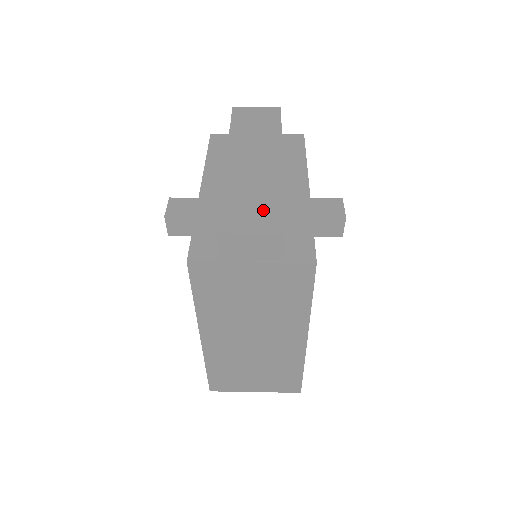
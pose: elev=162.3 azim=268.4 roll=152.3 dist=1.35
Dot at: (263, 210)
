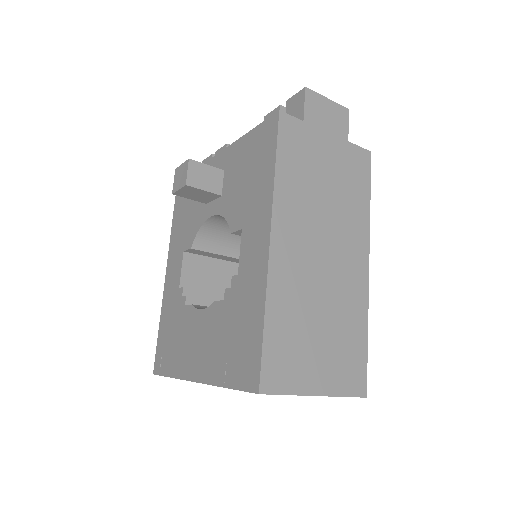
Dot at: occluded
